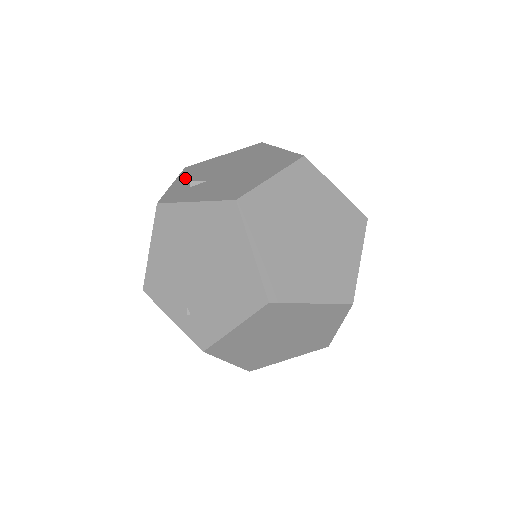
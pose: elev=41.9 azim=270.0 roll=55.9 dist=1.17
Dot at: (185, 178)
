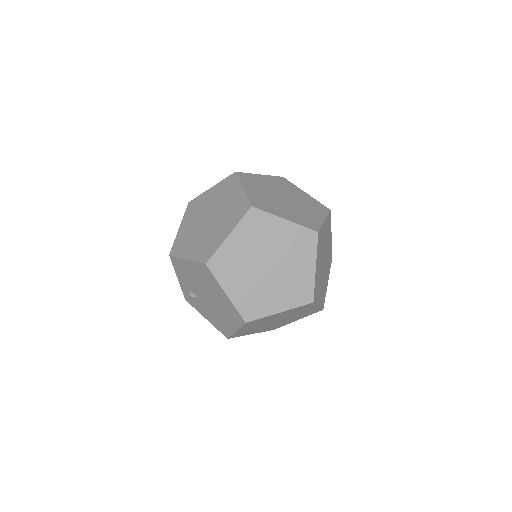
Dot at: (181, 278)
